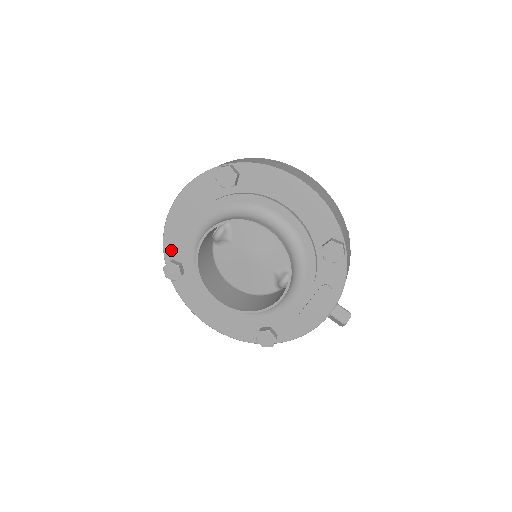
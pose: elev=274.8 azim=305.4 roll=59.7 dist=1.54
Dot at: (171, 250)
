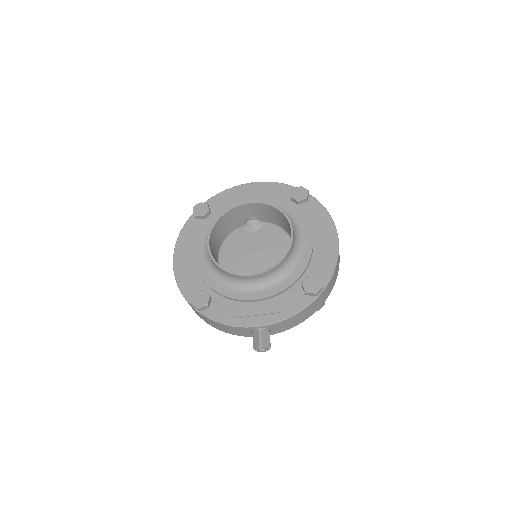
Dot at: (215, 202)
